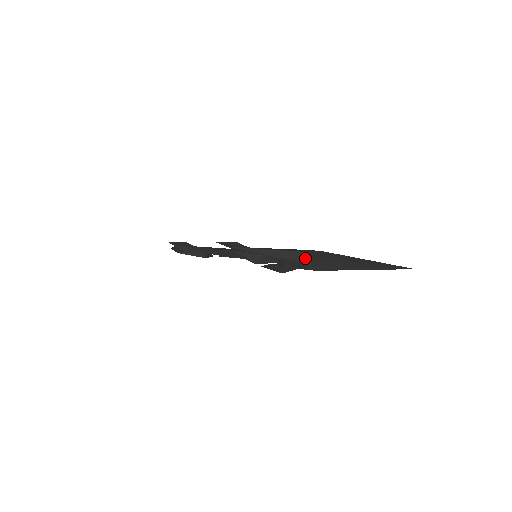
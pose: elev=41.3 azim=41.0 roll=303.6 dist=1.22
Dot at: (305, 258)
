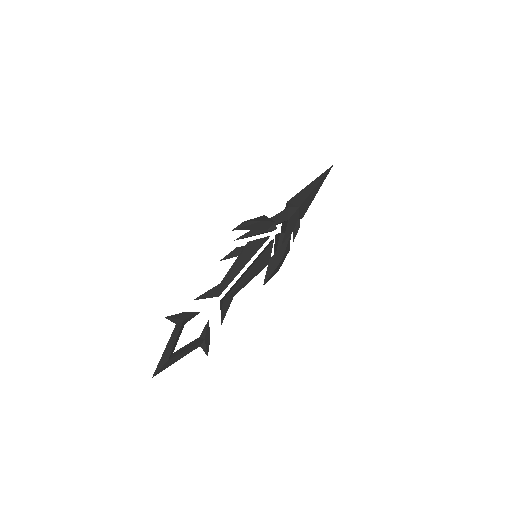
Dot at: (288, 203)
